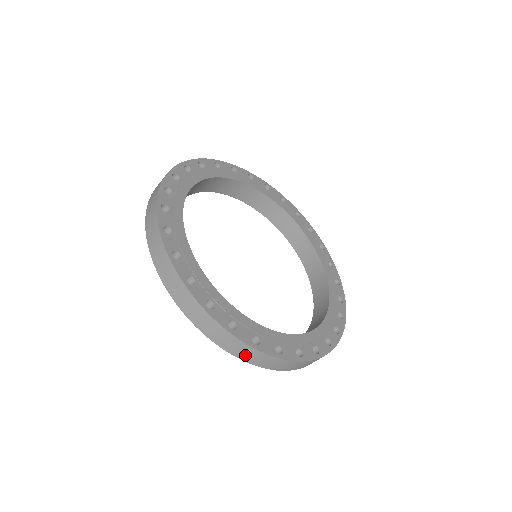
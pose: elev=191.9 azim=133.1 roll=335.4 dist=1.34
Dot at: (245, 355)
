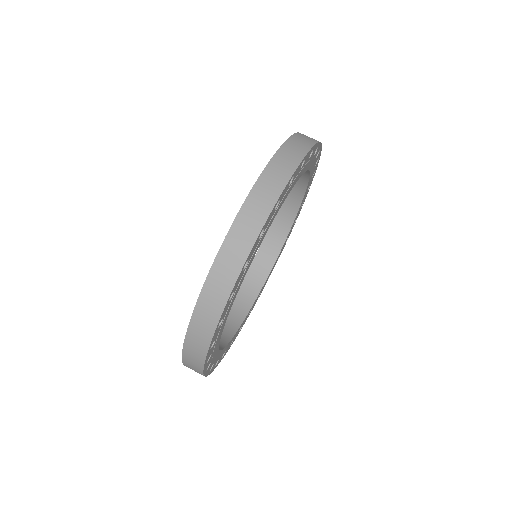
Dot at: (190, 360)
